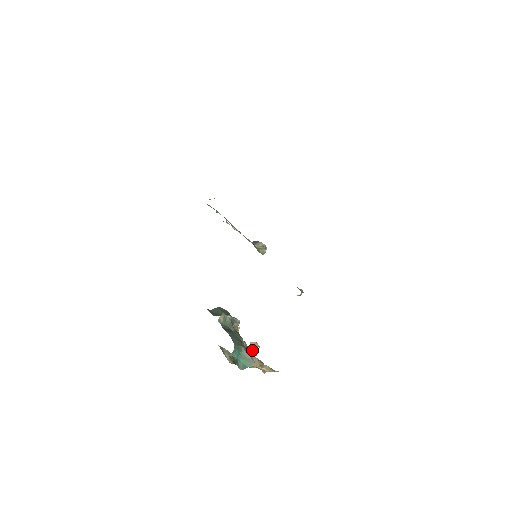
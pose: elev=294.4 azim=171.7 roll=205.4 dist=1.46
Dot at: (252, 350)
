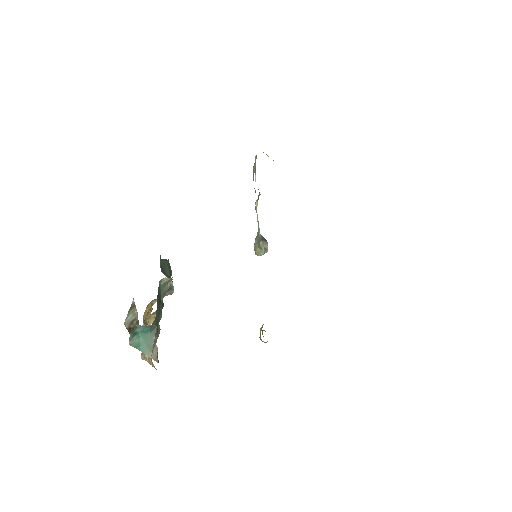
Dot at: (149, 320)
